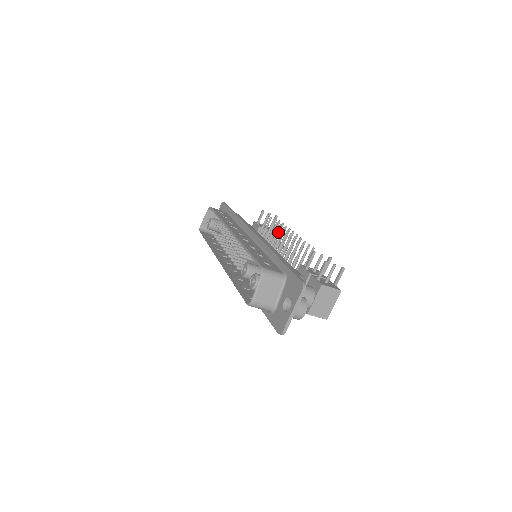
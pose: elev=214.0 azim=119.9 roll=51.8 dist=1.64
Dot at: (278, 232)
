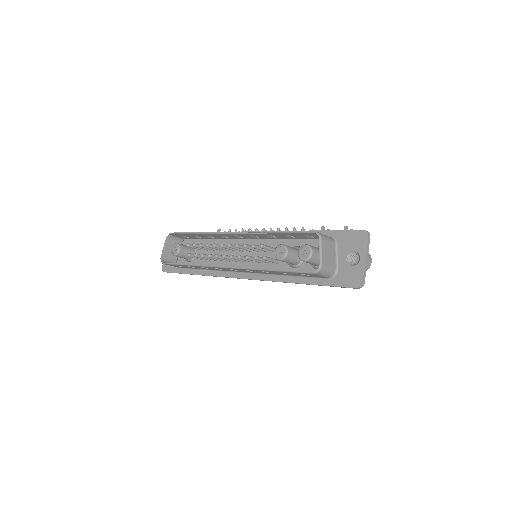
Dot at: occluded
